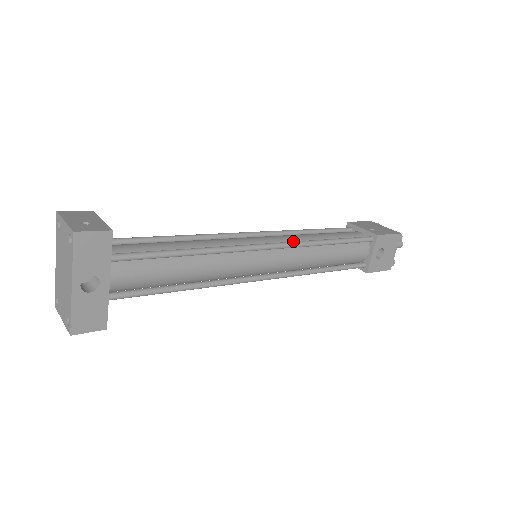
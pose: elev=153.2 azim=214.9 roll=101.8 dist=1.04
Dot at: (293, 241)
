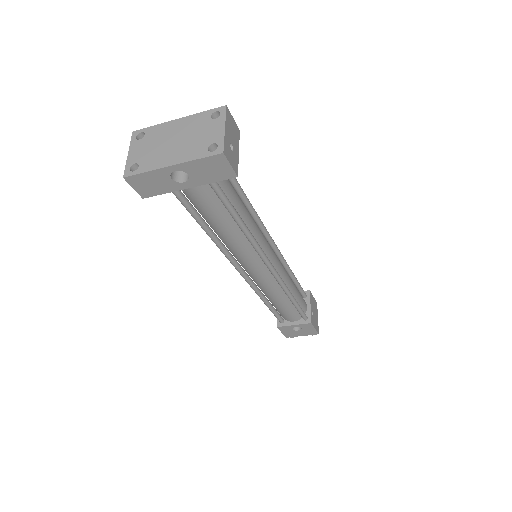
Dot at: (281, 276)
